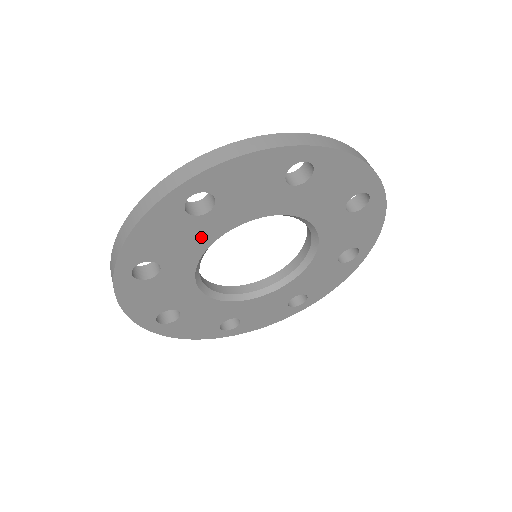
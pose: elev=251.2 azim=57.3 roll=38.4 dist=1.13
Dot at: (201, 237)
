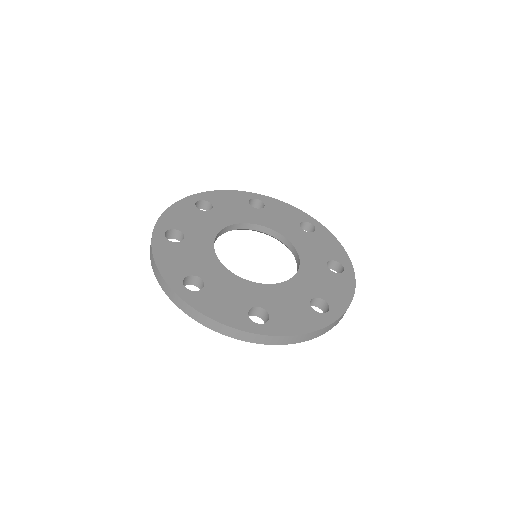
Dot at: occluded
